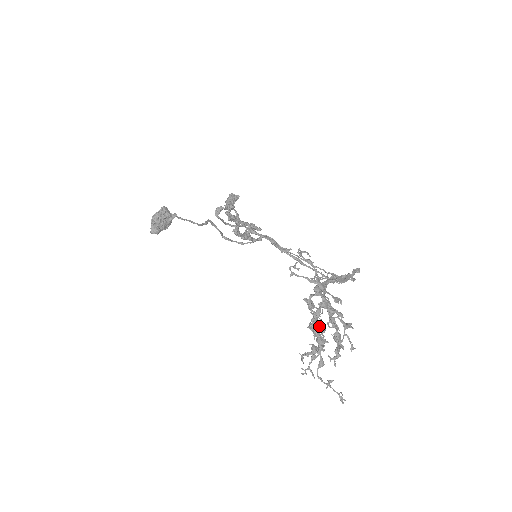
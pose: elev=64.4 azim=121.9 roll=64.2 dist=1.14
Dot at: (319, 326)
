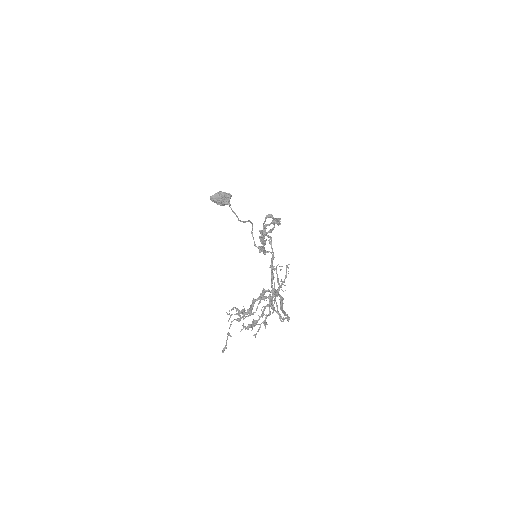
Dot at: occluded
